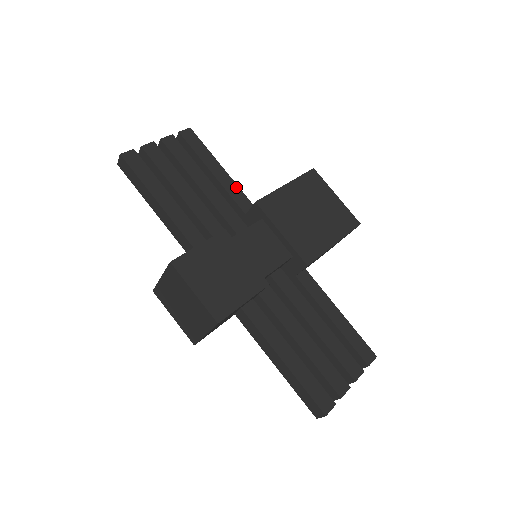
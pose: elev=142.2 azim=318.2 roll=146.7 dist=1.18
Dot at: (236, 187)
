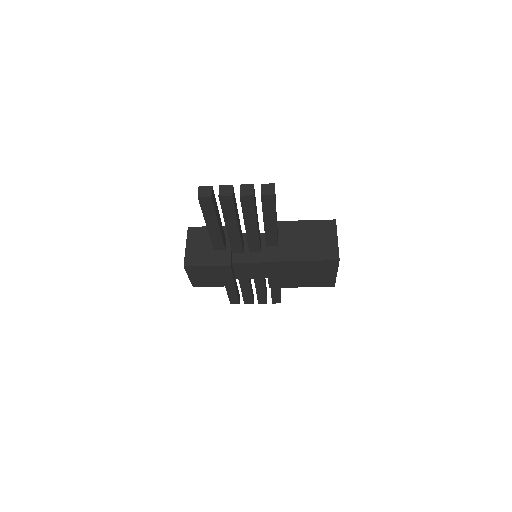
Dot at: occluded
